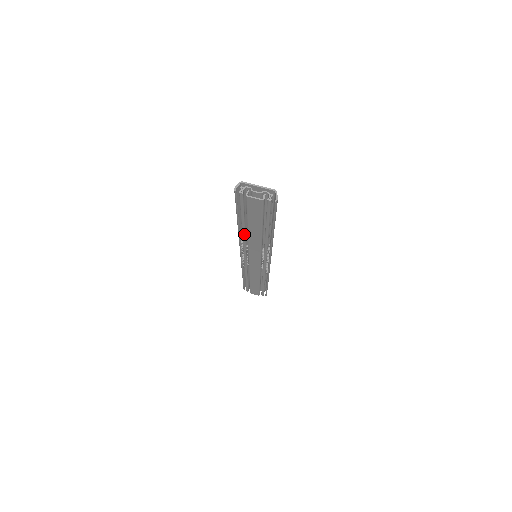
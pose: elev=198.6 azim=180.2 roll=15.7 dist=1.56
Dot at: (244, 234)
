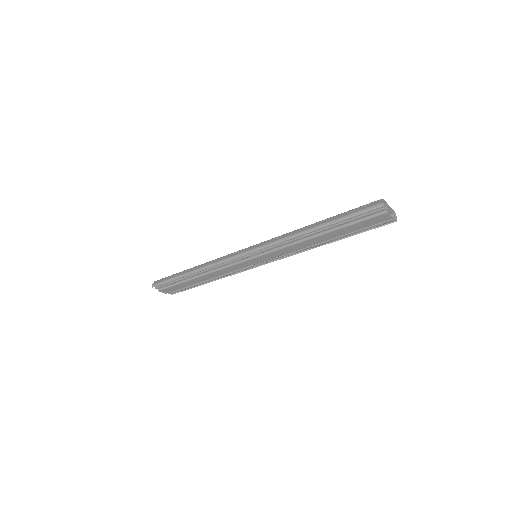
Dot at: (304, 237)
